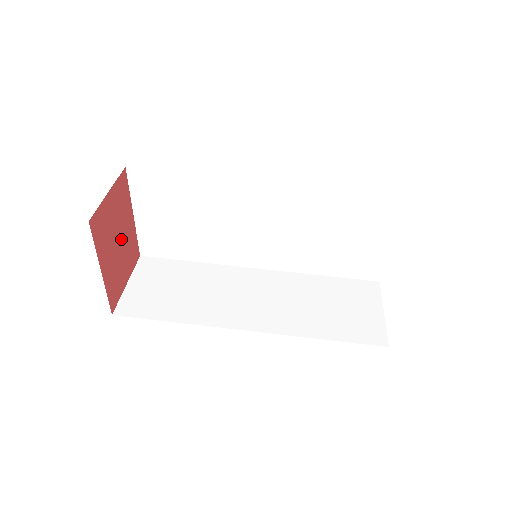
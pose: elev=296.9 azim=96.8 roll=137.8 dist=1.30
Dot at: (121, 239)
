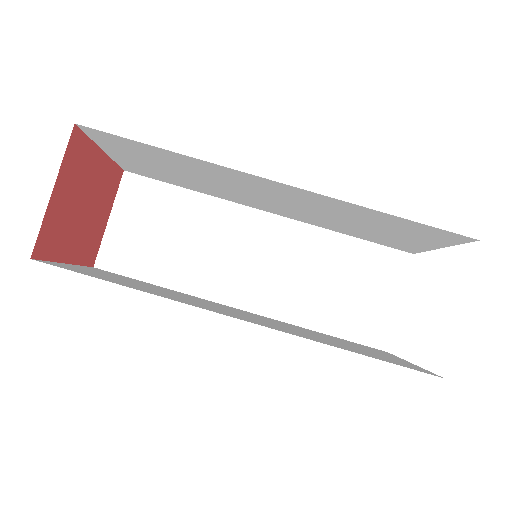
Dot at: (89, 198)
